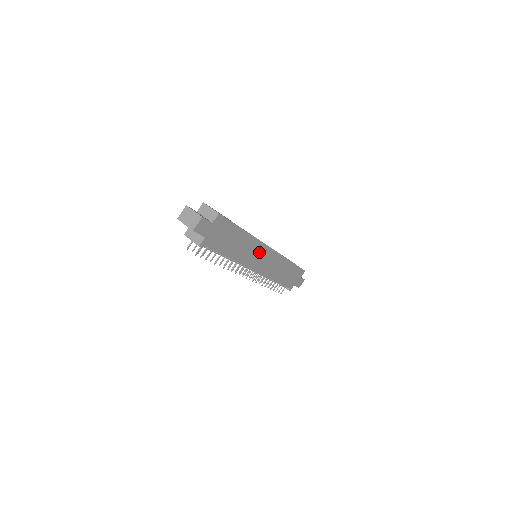
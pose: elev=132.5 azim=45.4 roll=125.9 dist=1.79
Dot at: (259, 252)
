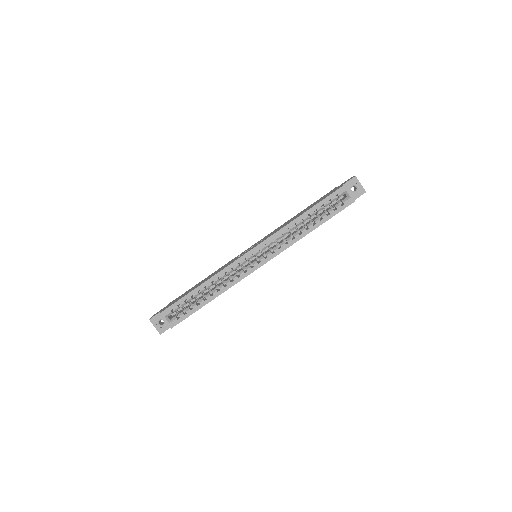
Dot at: occluded
